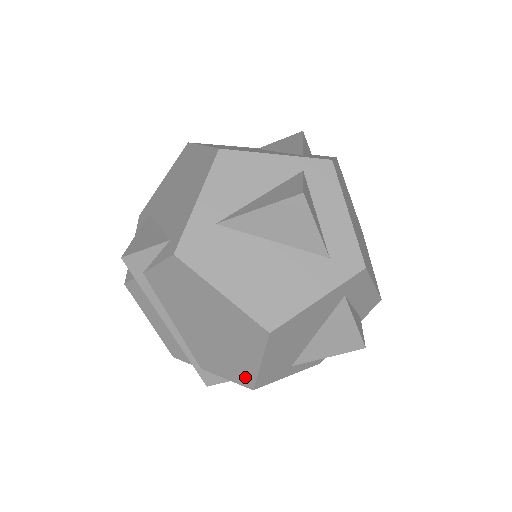
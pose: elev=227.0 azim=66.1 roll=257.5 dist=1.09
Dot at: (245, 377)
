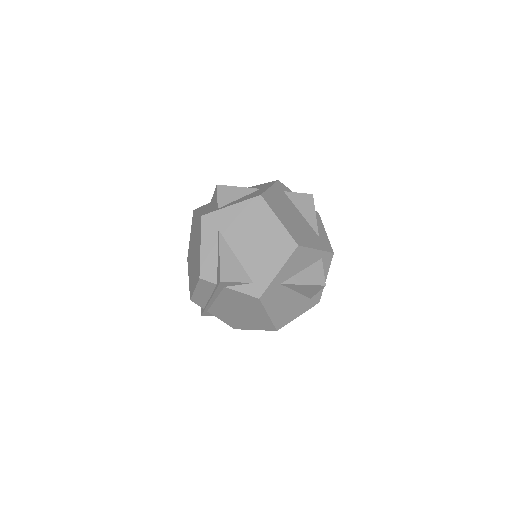
Dot at: (237, 326)
